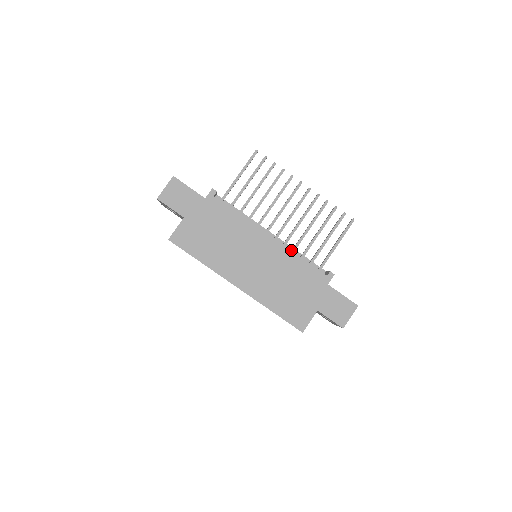
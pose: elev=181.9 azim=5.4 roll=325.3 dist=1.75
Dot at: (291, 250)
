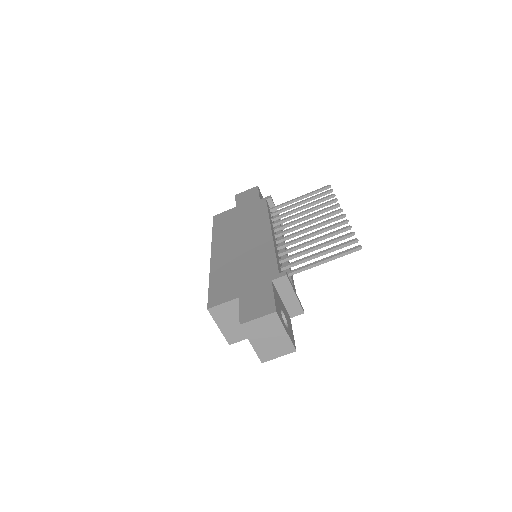
Dot at: occluded
